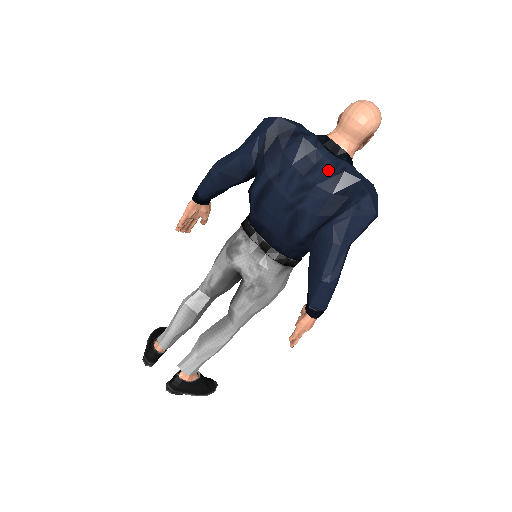
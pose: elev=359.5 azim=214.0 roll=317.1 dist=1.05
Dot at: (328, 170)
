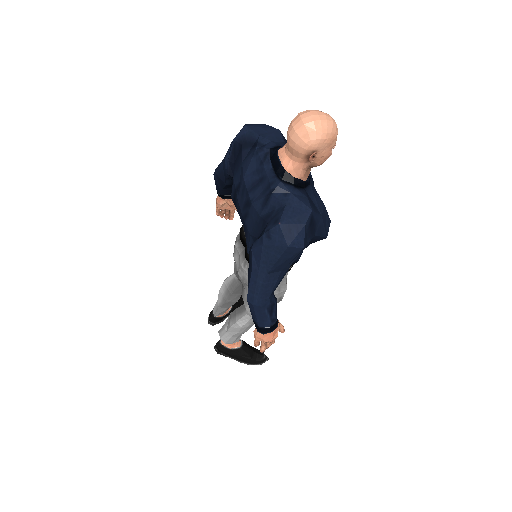
Dot at: (264, 189)
